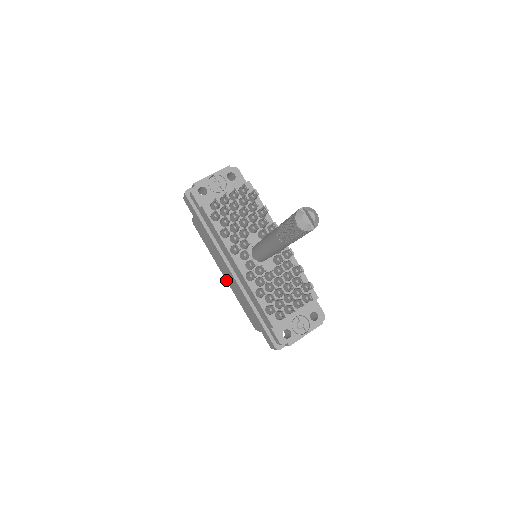
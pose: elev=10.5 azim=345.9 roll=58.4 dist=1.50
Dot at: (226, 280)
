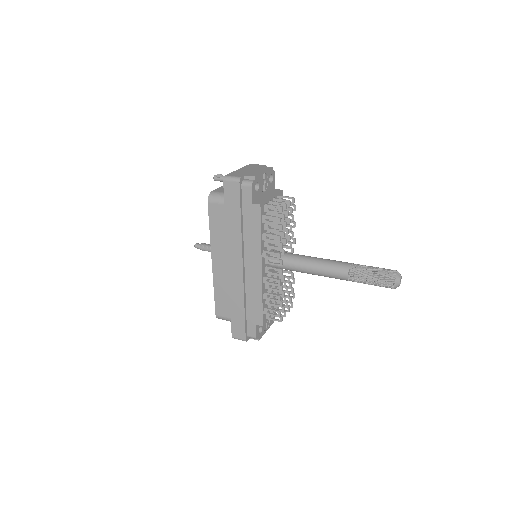
Dot at: (213, 266)
